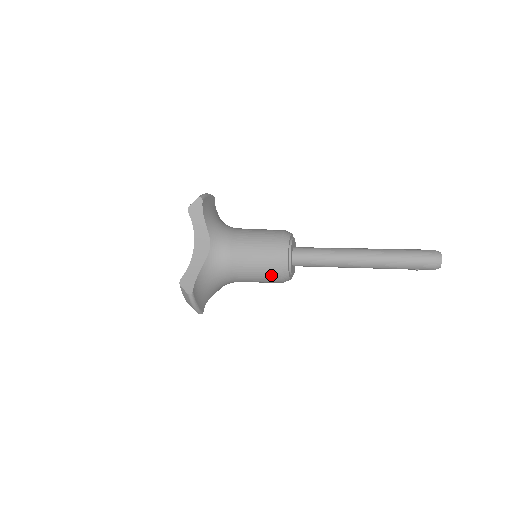
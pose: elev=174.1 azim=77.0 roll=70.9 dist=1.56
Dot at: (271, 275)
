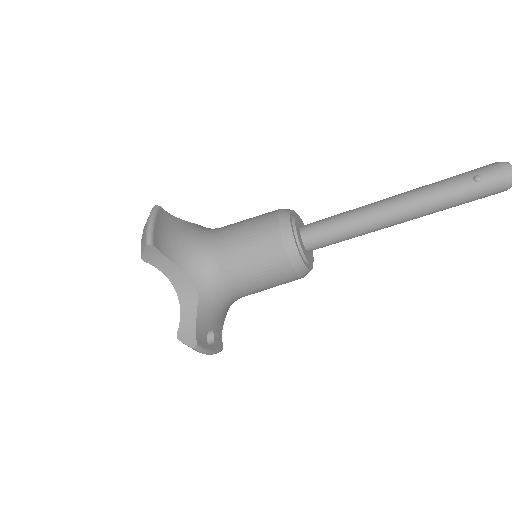
Dot at: (266, 220)
